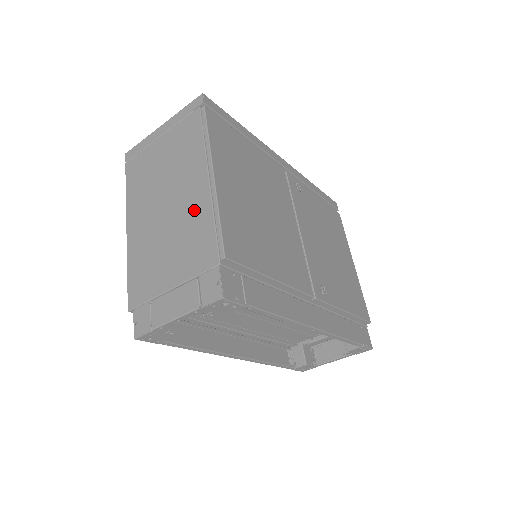
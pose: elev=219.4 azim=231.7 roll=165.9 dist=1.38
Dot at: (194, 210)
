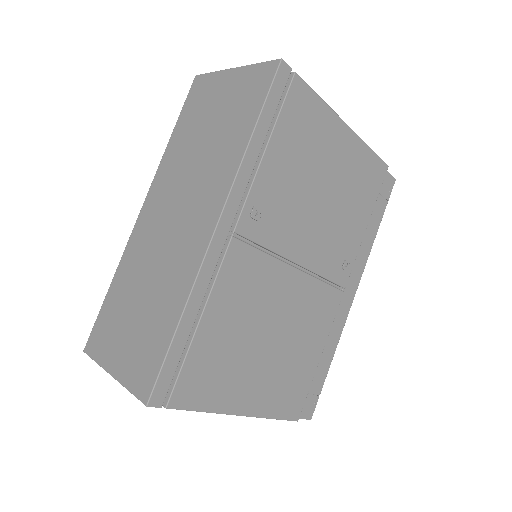
Dot at: occluded
